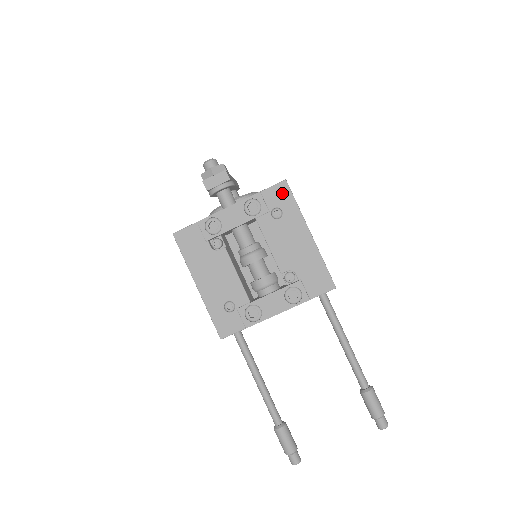
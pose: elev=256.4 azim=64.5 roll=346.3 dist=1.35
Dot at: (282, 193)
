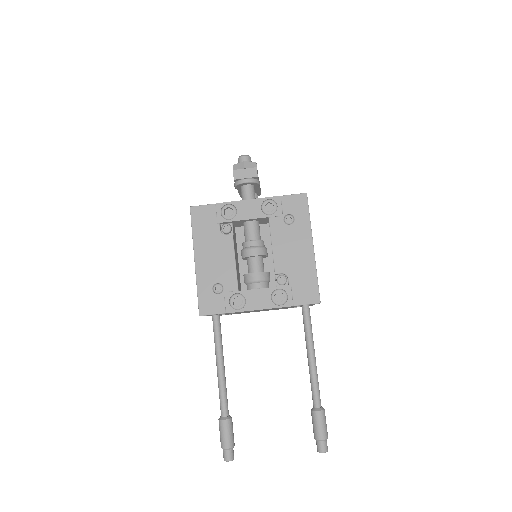
Dot at: (300, 203)
